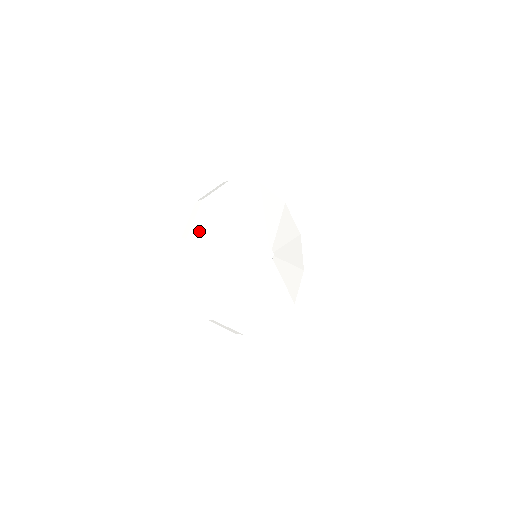
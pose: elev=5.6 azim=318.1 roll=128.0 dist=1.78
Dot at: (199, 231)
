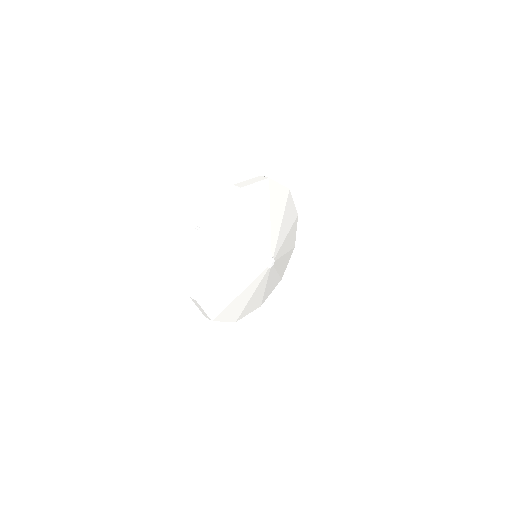
Dot at: (225, 217)
